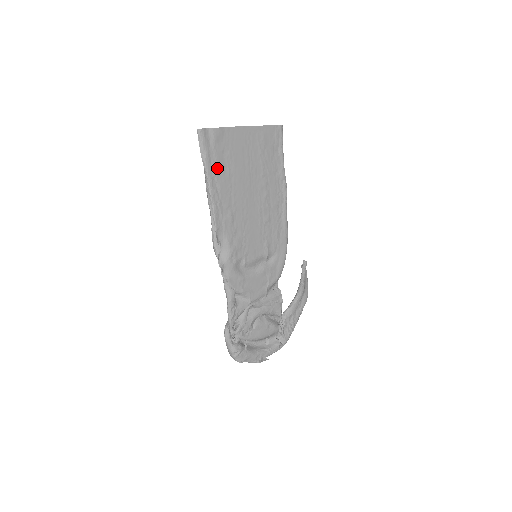
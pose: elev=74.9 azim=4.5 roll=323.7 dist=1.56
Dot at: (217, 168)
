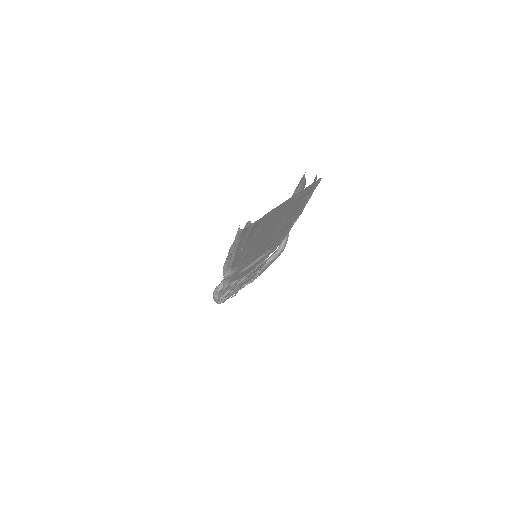
Dot at: (246, 240)
